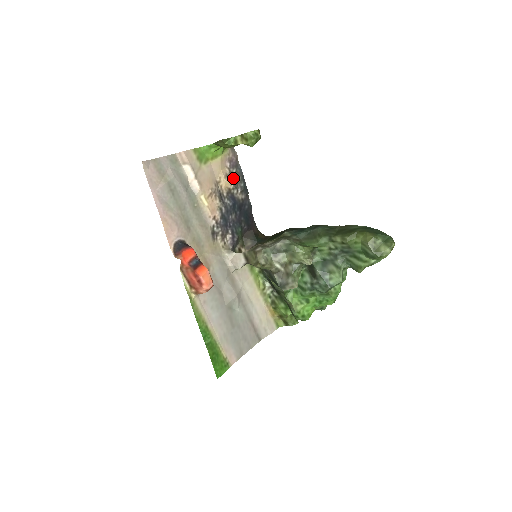
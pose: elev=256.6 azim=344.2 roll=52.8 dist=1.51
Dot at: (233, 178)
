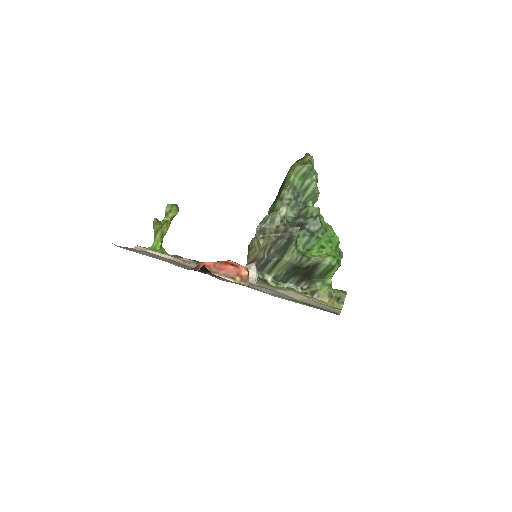
Dot at: occluded
